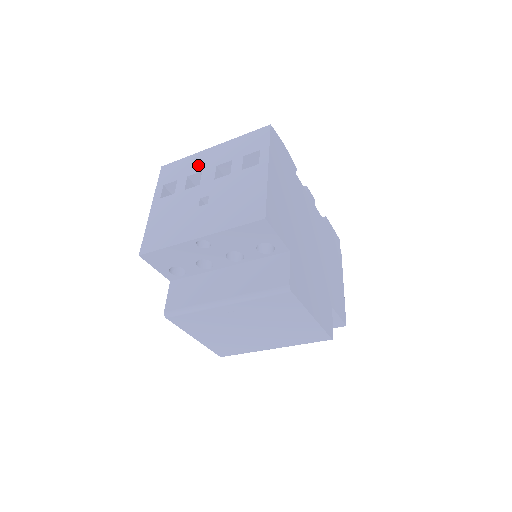
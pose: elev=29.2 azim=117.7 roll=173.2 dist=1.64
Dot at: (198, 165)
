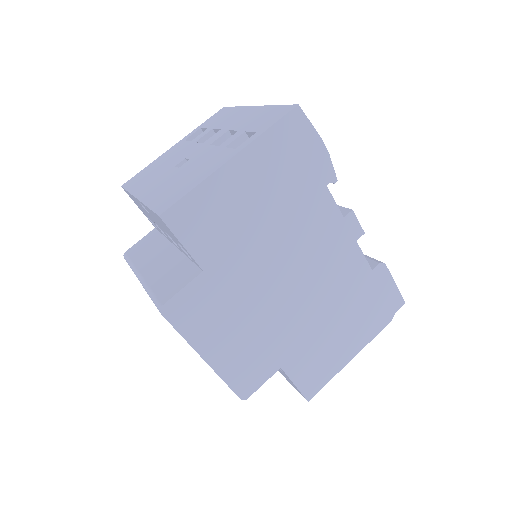
Dot at: (228, 121)
